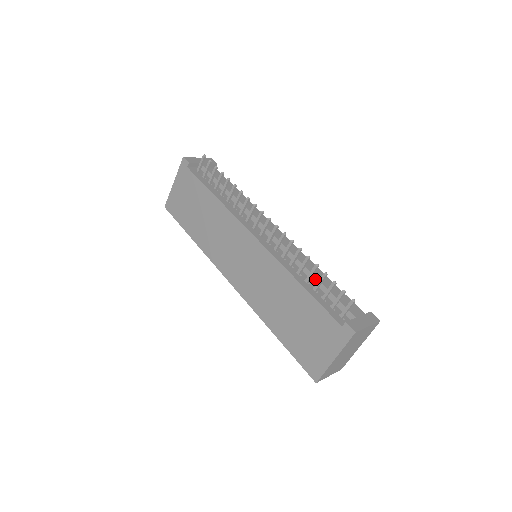
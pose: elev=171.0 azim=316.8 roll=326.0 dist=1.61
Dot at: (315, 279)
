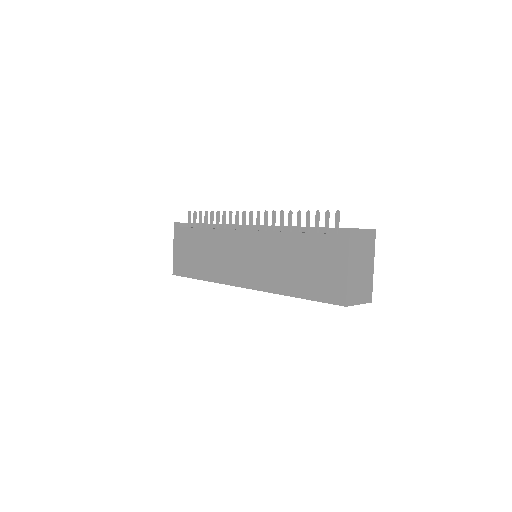
Dot at: occluded
